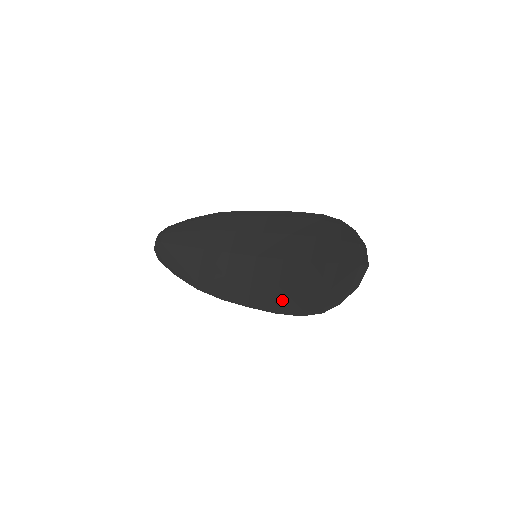
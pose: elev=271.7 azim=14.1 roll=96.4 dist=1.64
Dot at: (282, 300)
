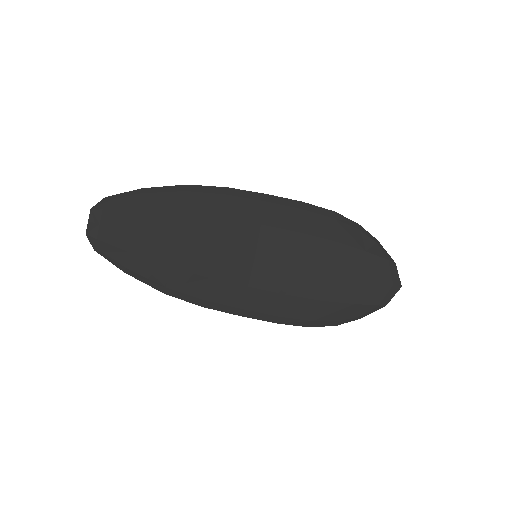
Dot at: (288, 310)
